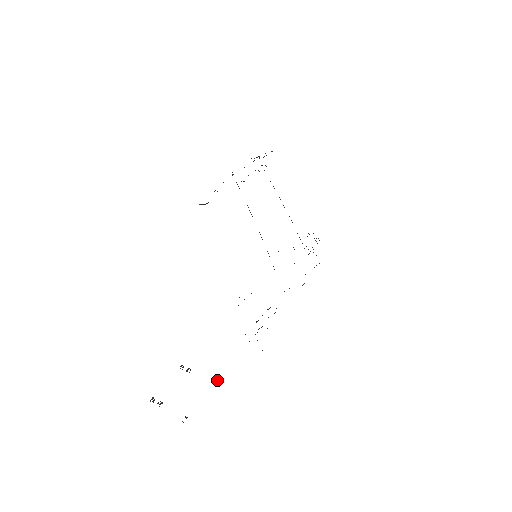
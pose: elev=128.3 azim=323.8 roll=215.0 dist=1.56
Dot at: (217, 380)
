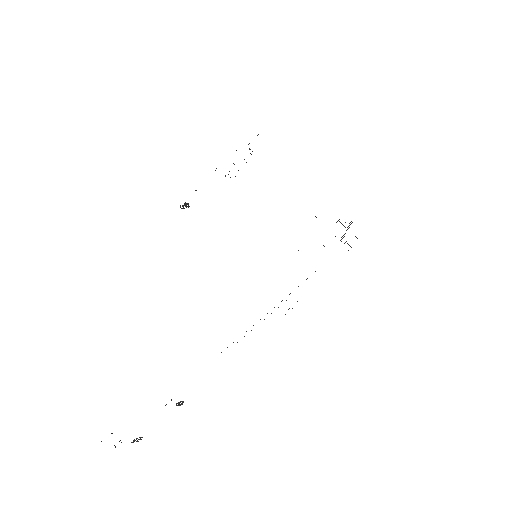
Dot at: occluded
